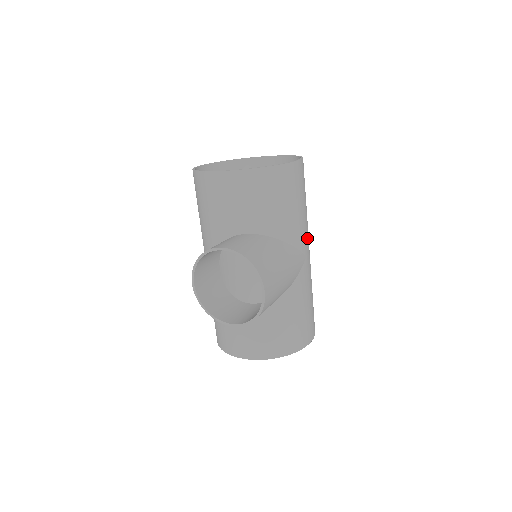
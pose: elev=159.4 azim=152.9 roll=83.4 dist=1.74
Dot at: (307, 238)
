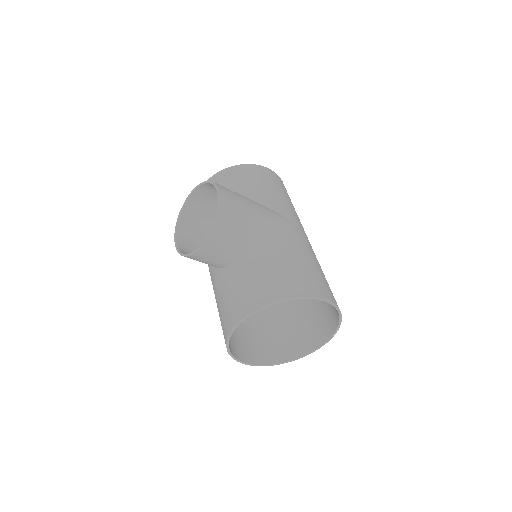
Dot at: (295, 218)
